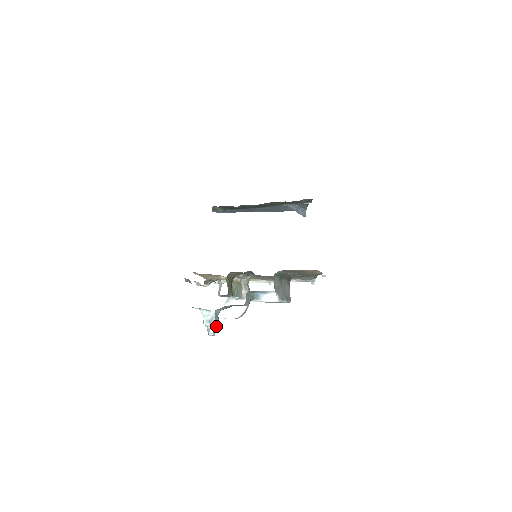
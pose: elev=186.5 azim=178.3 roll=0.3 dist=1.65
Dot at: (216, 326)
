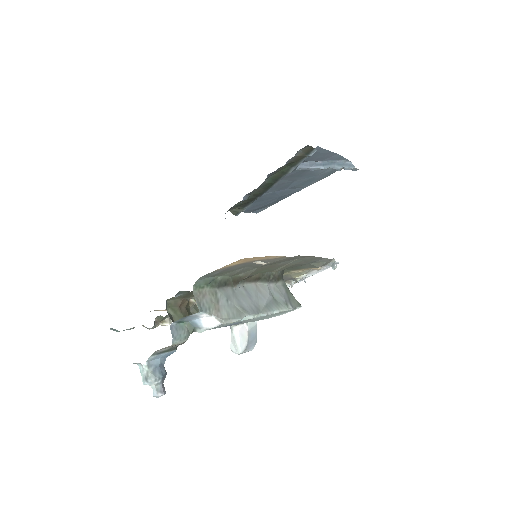
Dot at: (161, 382)
